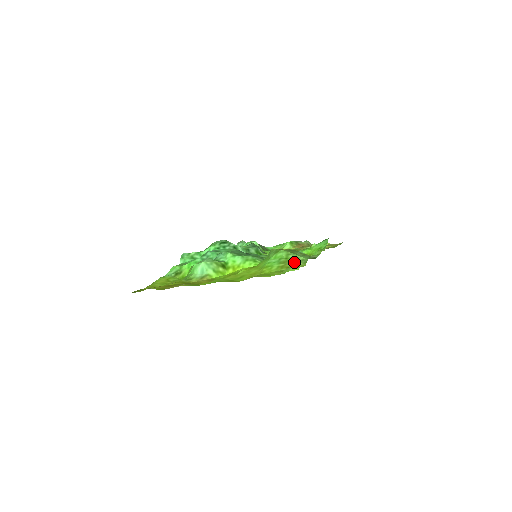
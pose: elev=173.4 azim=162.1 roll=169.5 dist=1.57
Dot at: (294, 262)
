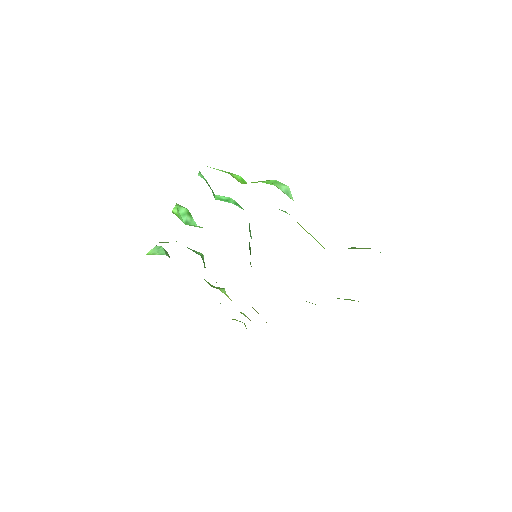
Dot at: occluded
